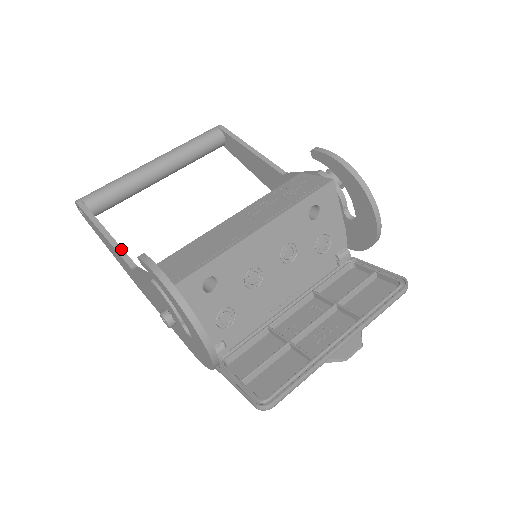
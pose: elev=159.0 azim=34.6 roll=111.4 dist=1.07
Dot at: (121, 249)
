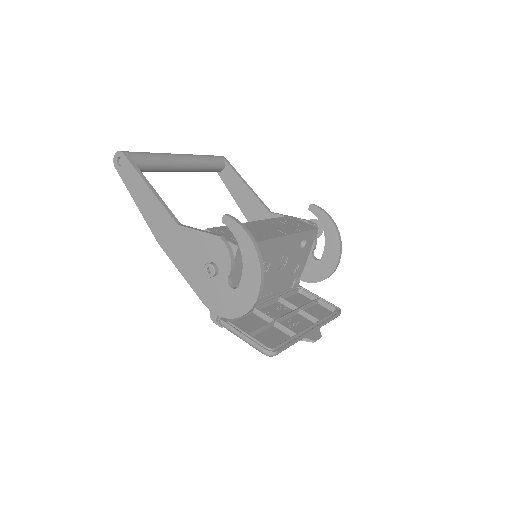
Dot at: (167, 206)
